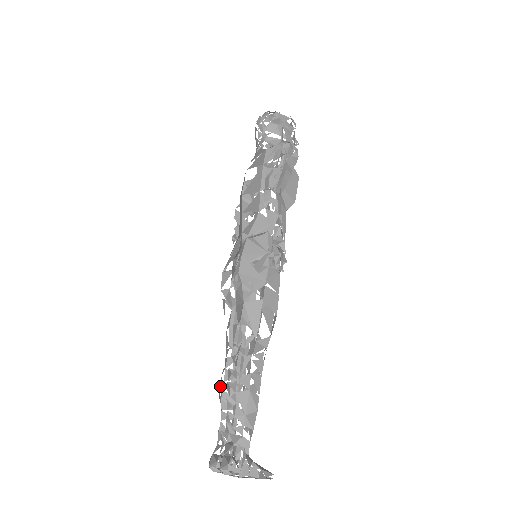
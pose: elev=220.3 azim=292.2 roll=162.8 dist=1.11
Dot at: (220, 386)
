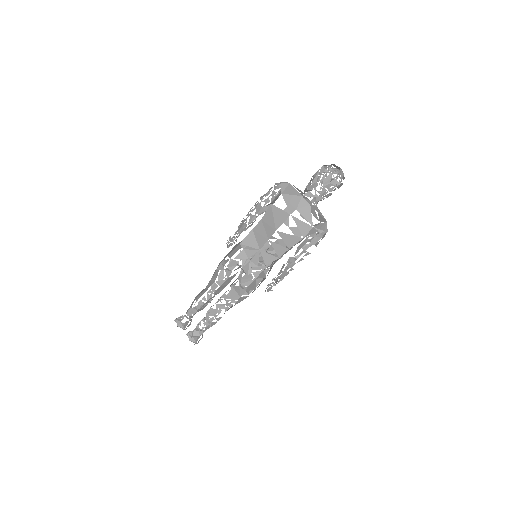
Dot at: occluded
